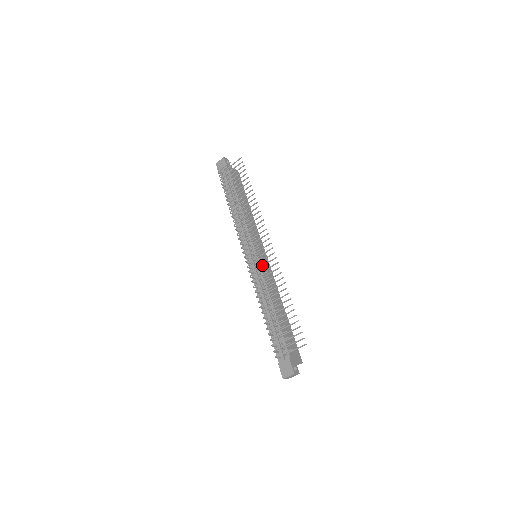
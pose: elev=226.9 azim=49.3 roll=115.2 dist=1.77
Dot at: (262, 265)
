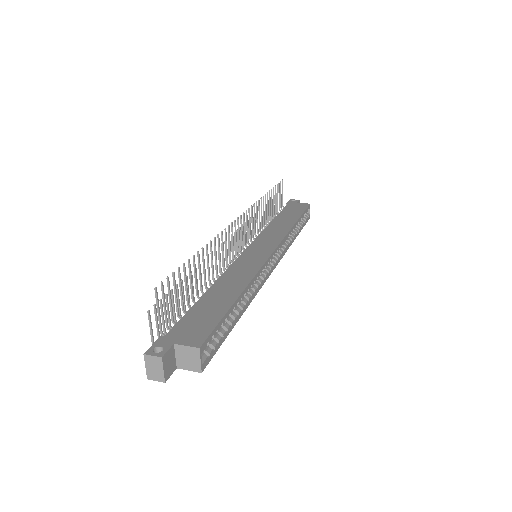
Dot at: (229, 251)
